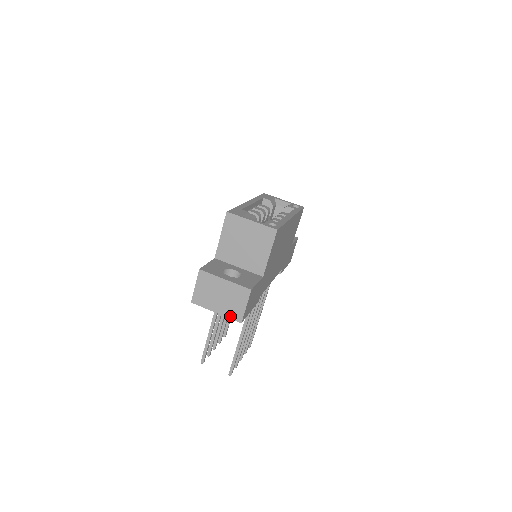
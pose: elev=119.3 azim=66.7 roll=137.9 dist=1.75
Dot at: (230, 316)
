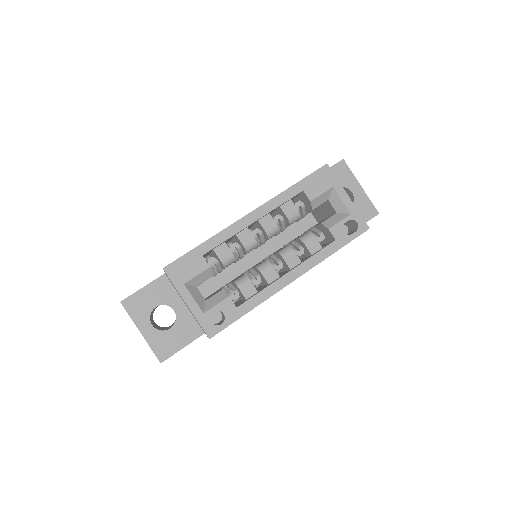
Dot at: occluded
